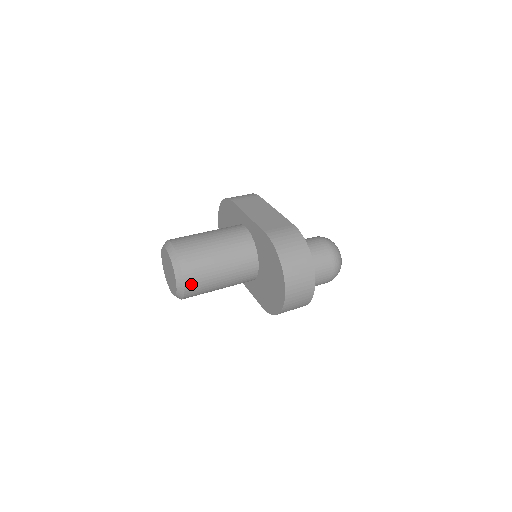
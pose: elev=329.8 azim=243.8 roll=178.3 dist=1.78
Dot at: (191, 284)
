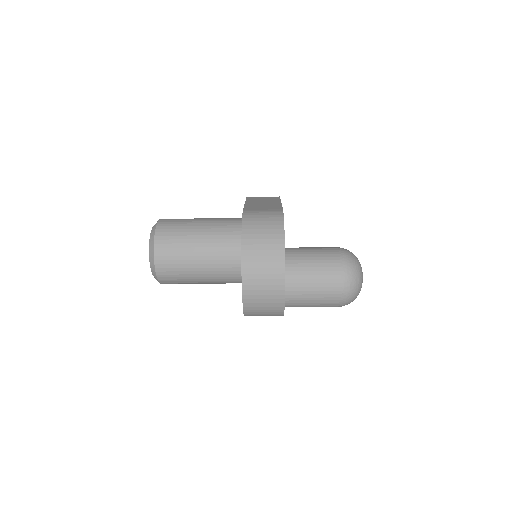
Dot at: (162, 260)
